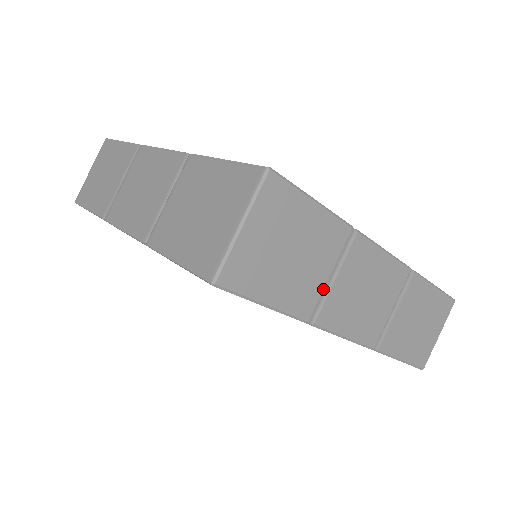
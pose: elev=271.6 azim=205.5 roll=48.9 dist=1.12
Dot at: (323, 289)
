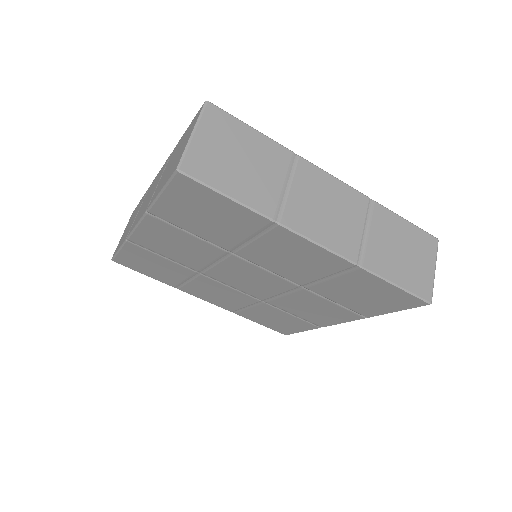
Dot at: (280, 195)
